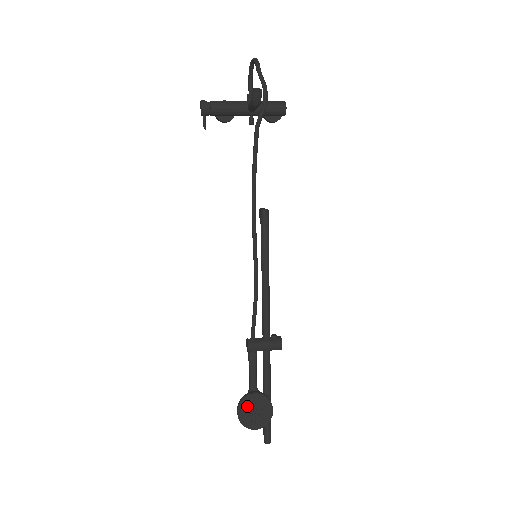
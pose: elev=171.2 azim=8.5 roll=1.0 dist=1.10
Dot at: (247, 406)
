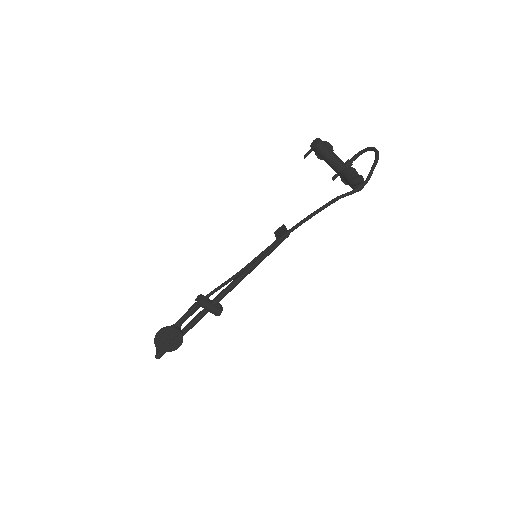
Dot at: (167, 334)
